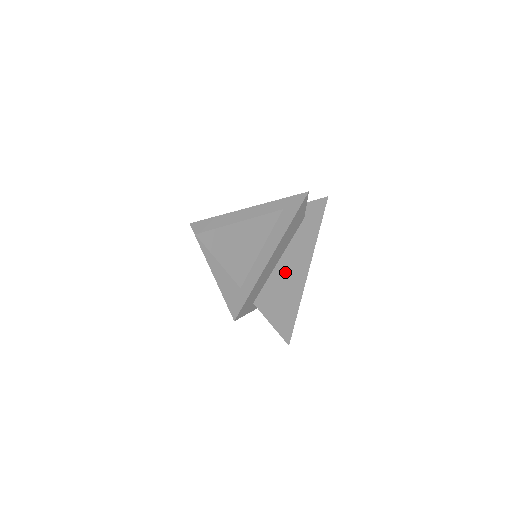
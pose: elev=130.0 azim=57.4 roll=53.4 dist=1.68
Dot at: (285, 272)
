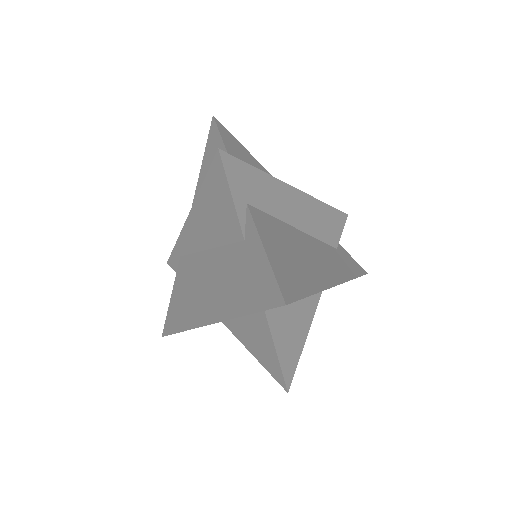
Dot at: (303, 245)
